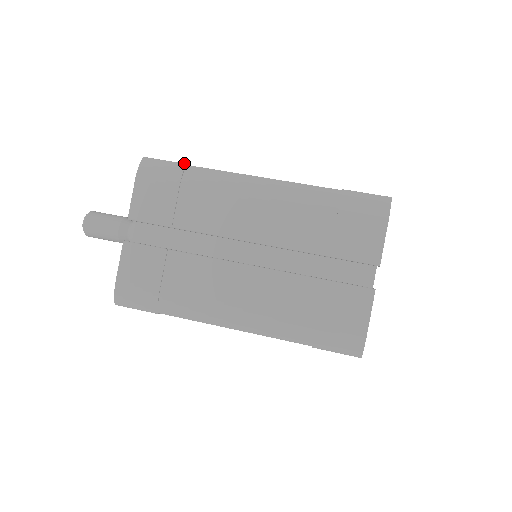
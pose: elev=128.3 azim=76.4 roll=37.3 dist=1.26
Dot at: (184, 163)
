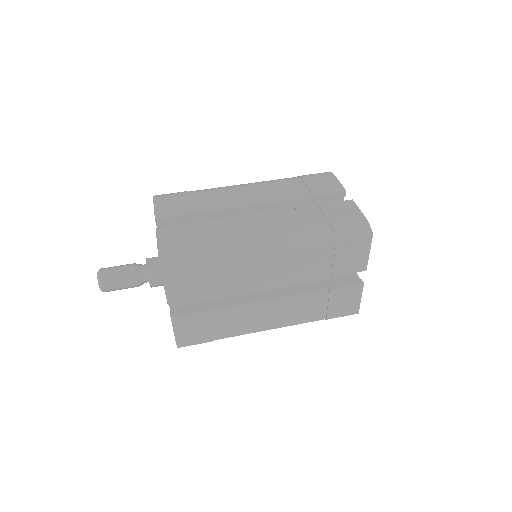
Dot at: occluded
